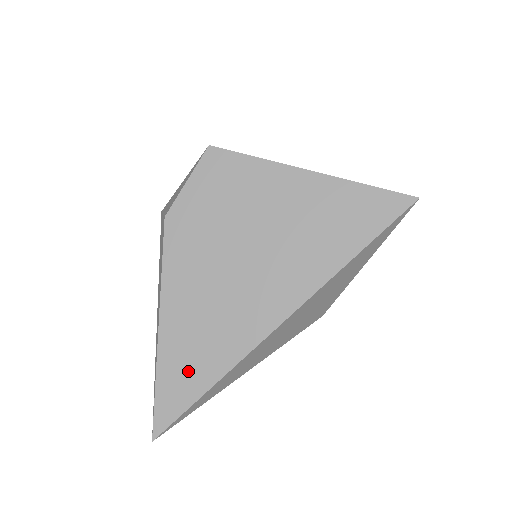
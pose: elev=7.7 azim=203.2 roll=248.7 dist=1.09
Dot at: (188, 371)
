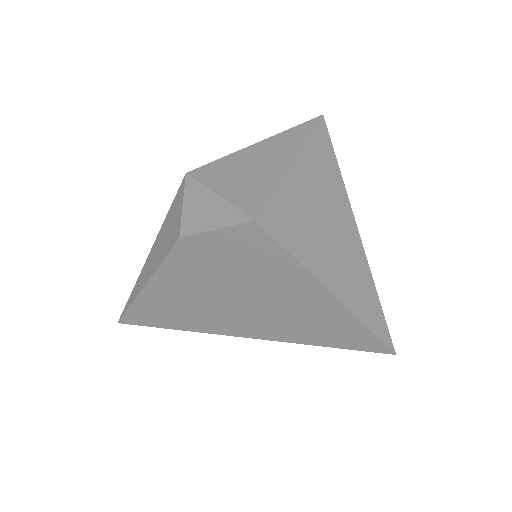
Dot at: (157, 315)
